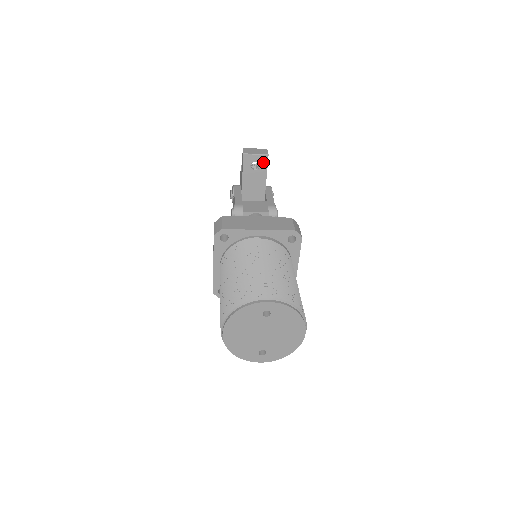
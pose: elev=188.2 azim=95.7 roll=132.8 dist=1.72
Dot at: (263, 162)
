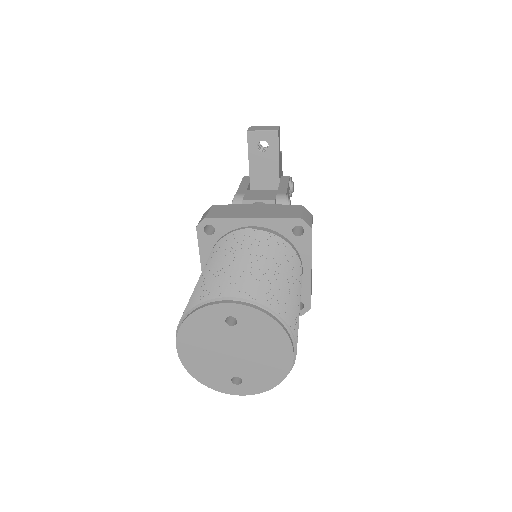
Dot at: (272, 141)
